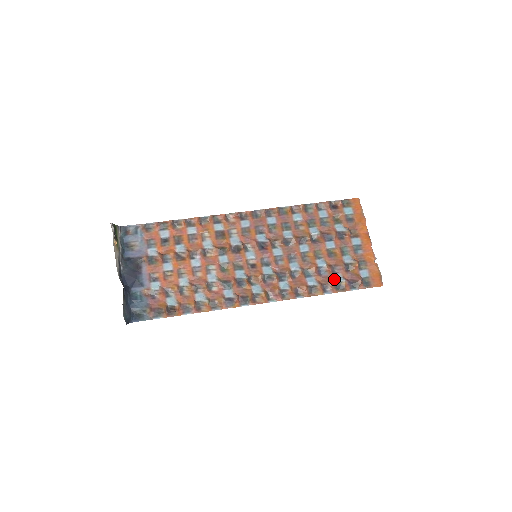
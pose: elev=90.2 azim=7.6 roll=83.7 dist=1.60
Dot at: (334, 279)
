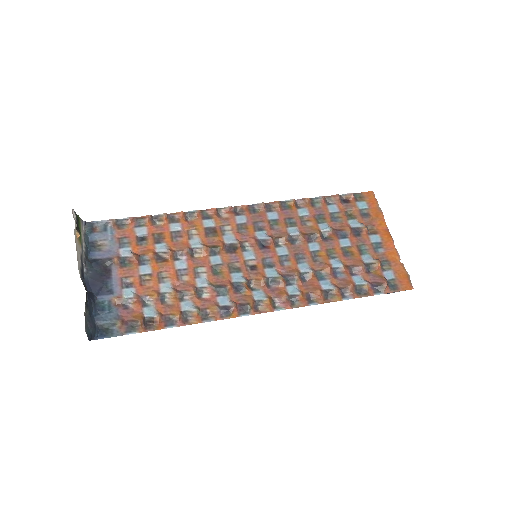
Dot at: (353, 282)
